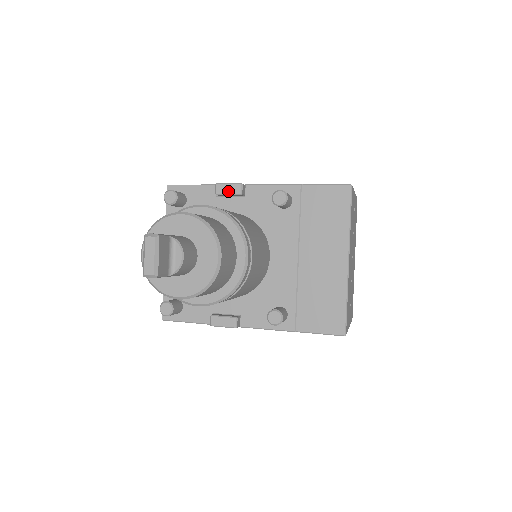
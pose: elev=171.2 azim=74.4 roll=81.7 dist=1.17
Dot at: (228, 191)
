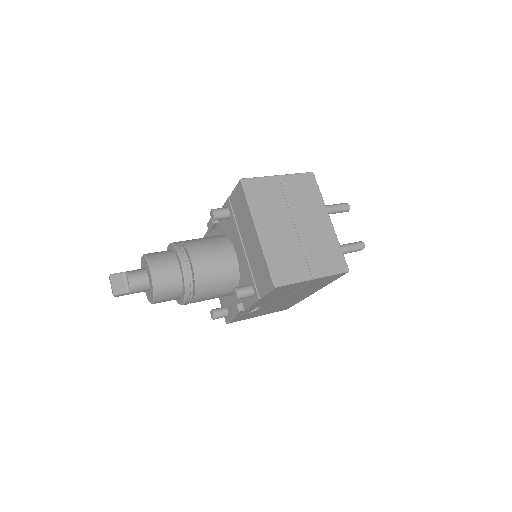
Dot at: (210, 225)
